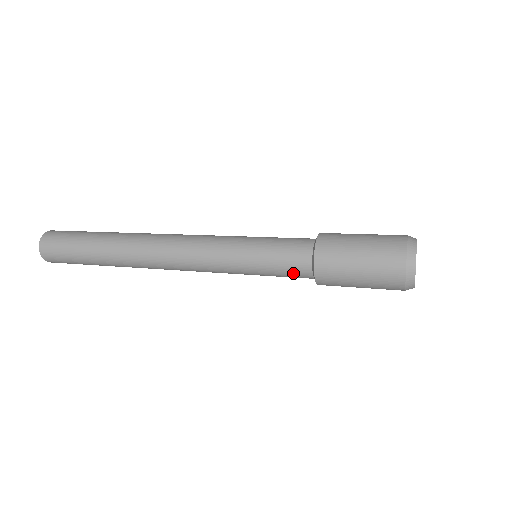
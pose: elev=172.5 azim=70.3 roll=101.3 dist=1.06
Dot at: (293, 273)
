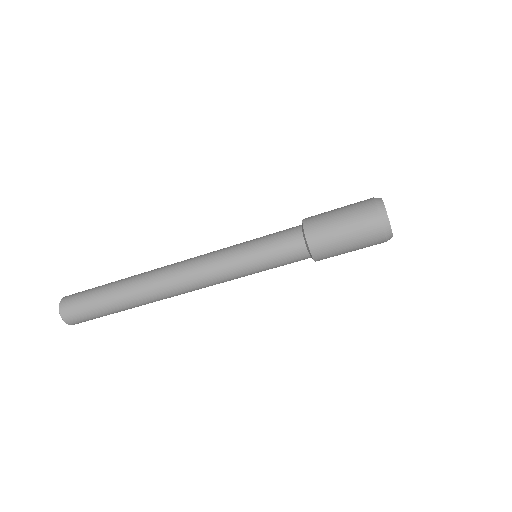
Dot at: (290, 252)
